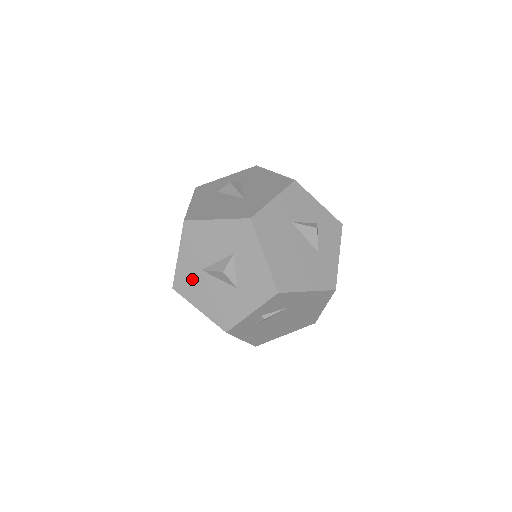
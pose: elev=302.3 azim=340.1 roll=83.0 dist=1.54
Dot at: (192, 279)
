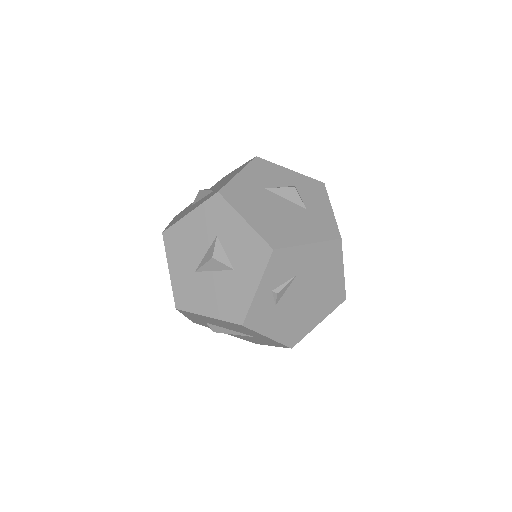
Dot at: (190, 287)
